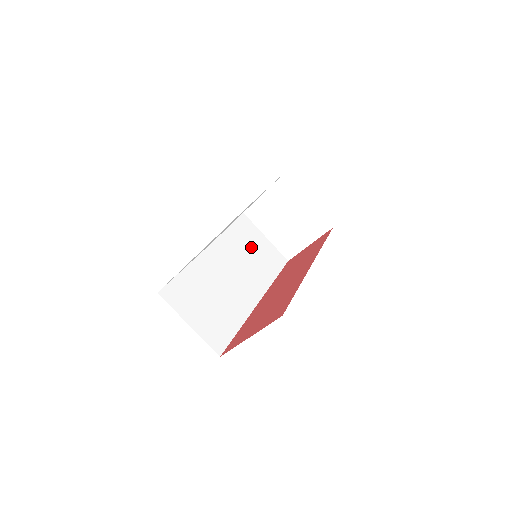
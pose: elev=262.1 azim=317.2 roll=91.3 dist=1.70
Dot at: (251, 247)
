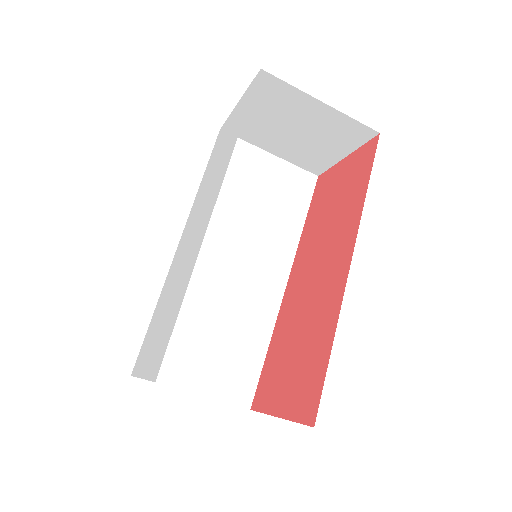
Dot at: (252, 192)
